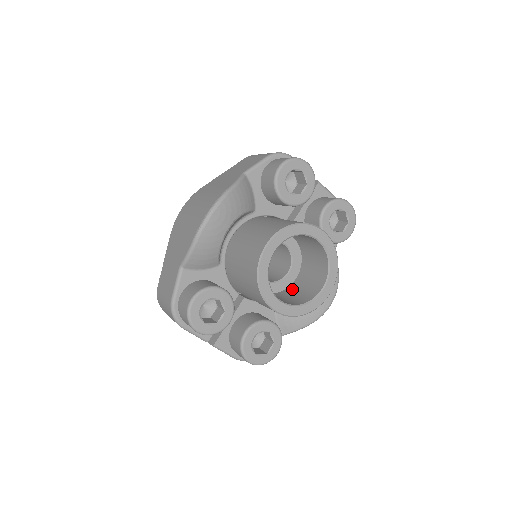
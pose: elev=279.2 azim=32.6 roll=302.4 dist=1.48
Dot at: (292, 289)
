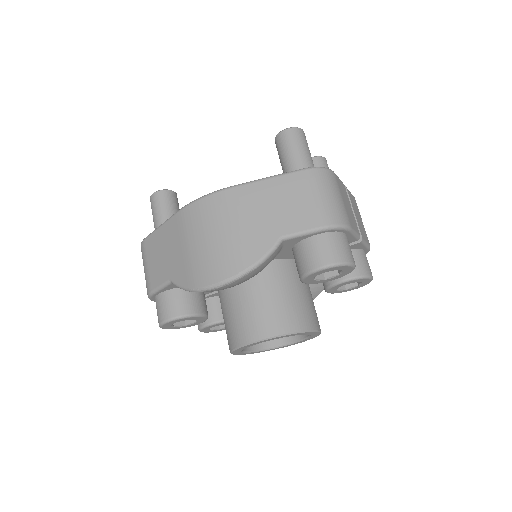
Dot at: occluded
